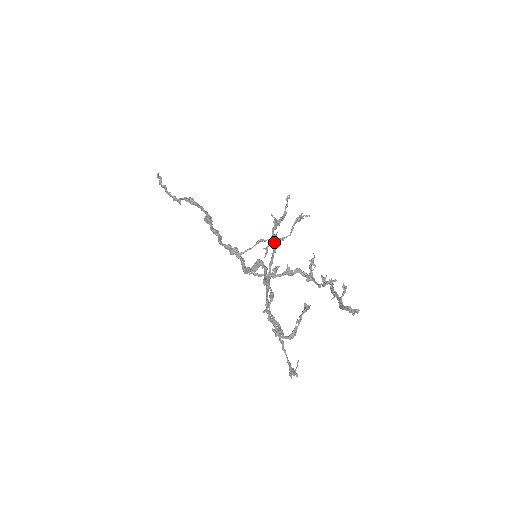
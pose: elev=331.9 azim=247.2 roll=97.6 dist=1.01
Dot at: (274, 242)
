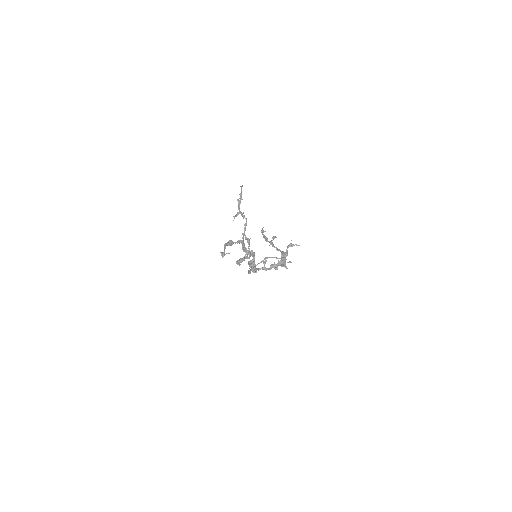
Dot at: (243, 218)
